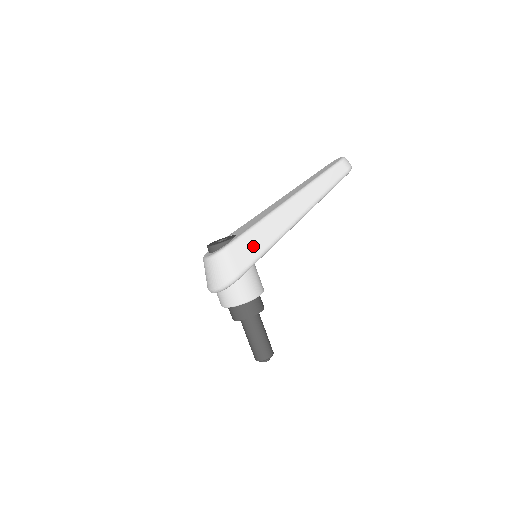
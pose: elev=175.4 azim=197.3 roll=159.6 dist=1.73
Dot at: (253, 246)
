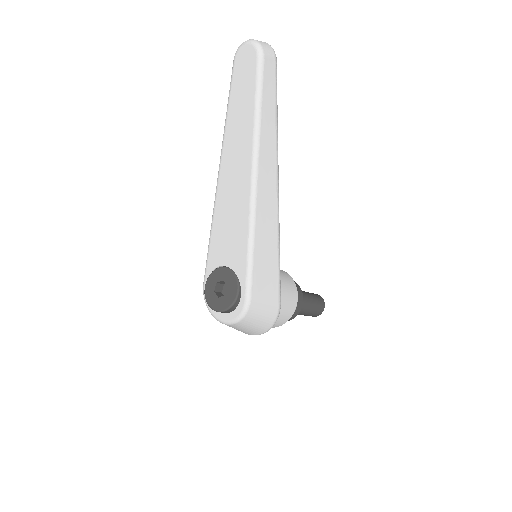
Dot at: (268, 267)
